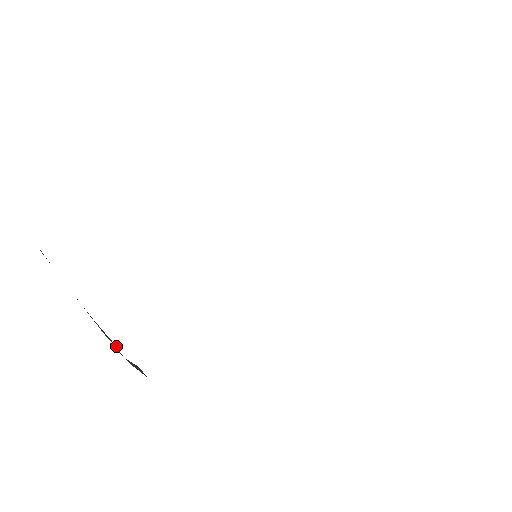
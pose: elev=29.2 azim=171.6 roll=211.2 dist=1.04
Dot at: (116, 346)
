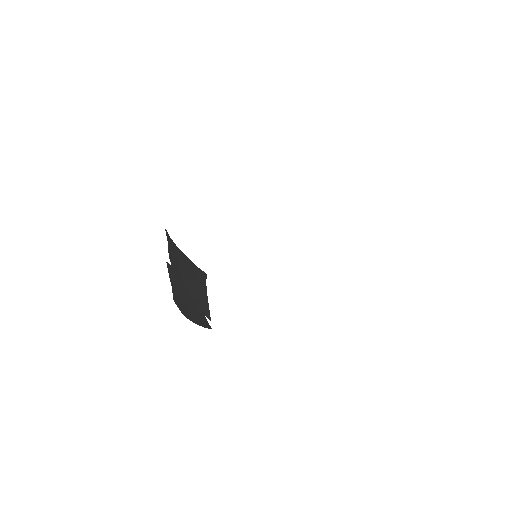
Dot at: (210, 320)
